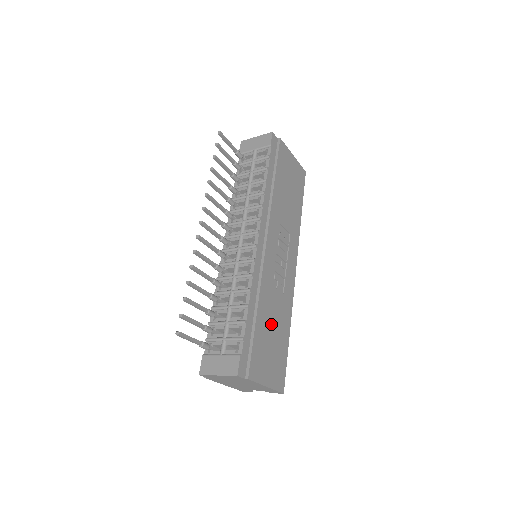
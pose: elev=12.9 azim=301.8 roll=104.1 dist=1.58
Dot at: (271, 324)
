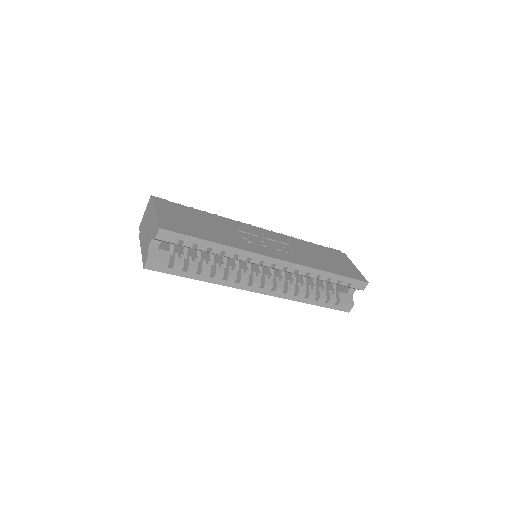
Dot at: (208, 224)
